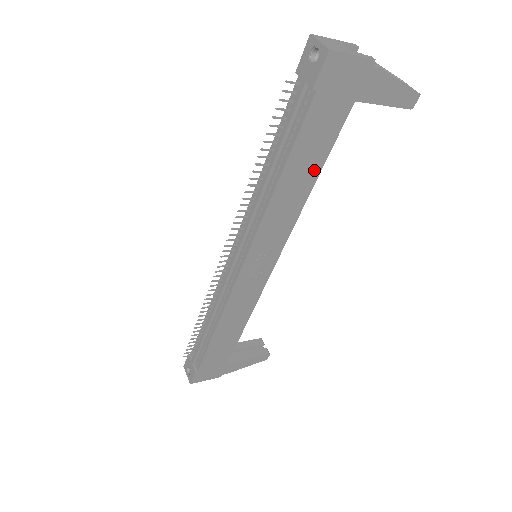
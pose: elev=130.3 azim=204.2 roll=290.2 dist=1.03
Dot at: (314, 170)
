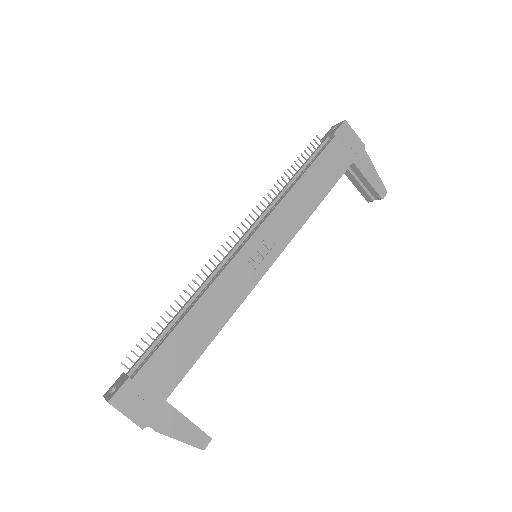
Dot at: (322, 191)
